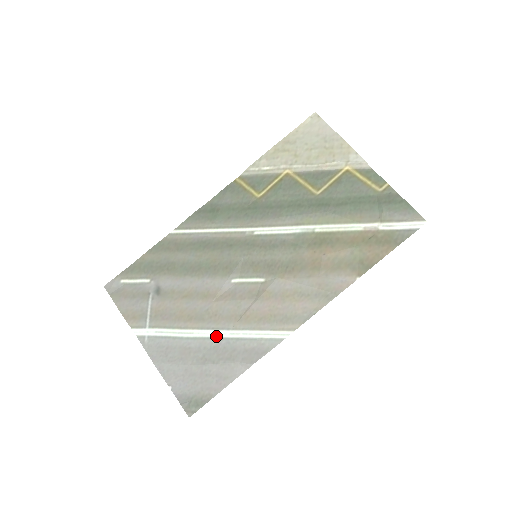
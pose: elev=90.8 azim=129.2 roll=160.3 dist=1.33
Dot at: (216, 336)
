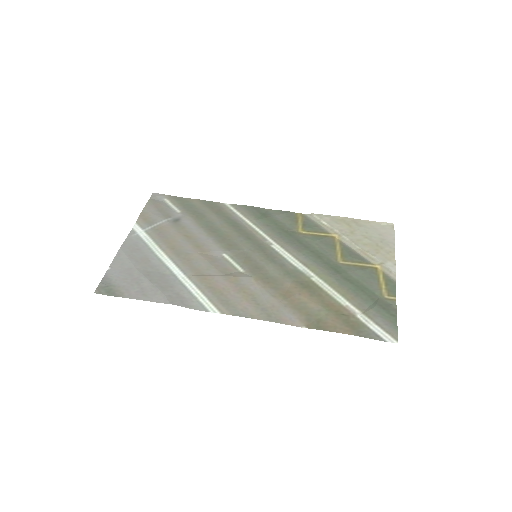
Dot at: (173, 270)
